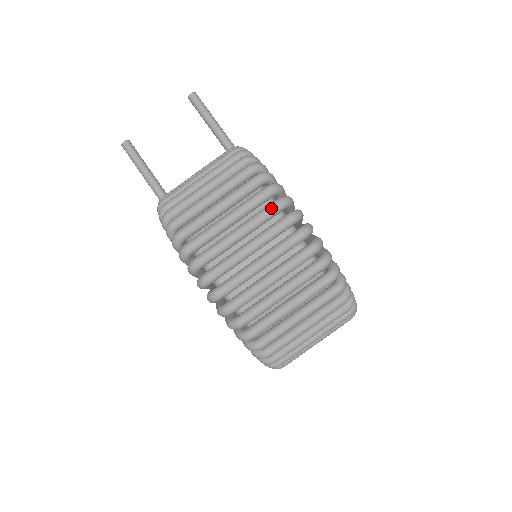
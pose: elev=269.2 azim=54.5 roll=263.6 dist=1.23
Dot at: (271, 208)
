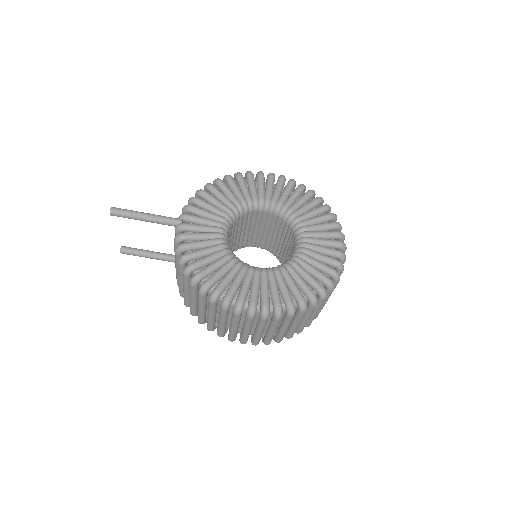
Dot at: (235, 318)
